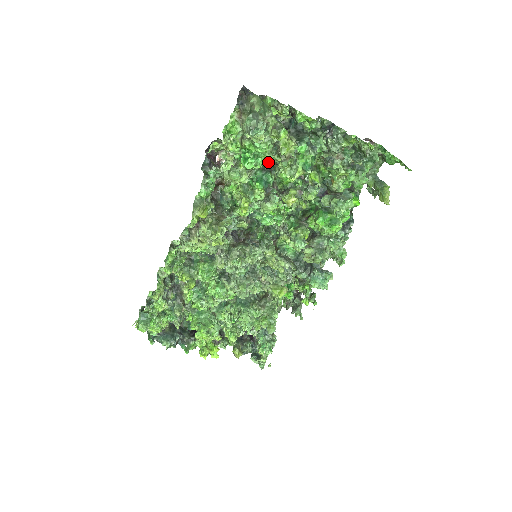
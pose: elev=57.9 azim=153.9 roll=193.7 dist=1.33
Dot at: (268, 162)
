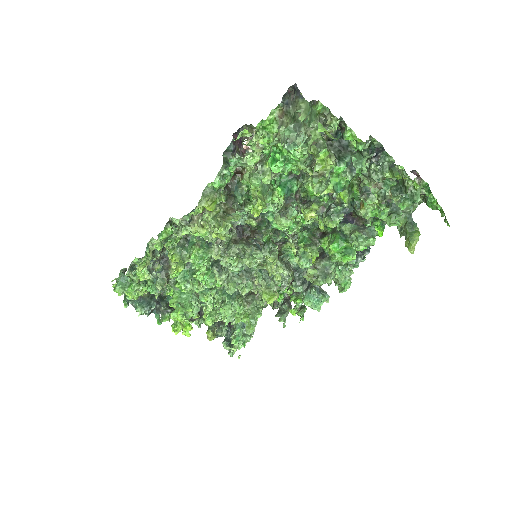
Dot at: (298, 169)
